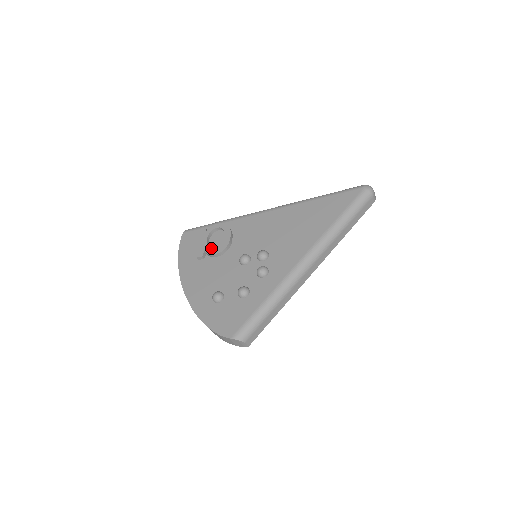
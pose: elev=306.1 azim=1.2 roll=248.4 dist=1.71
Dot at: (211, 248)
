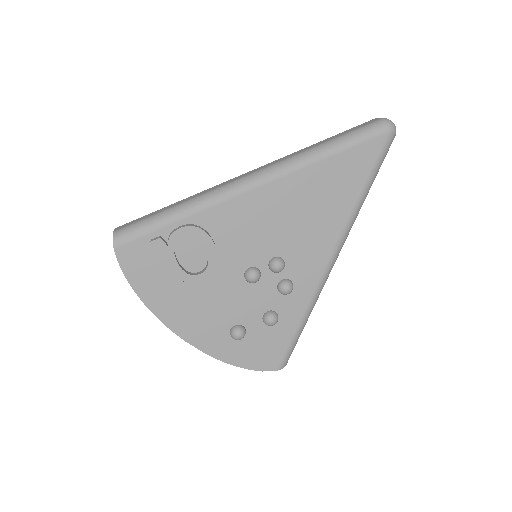
Dot at: (186, 267)
